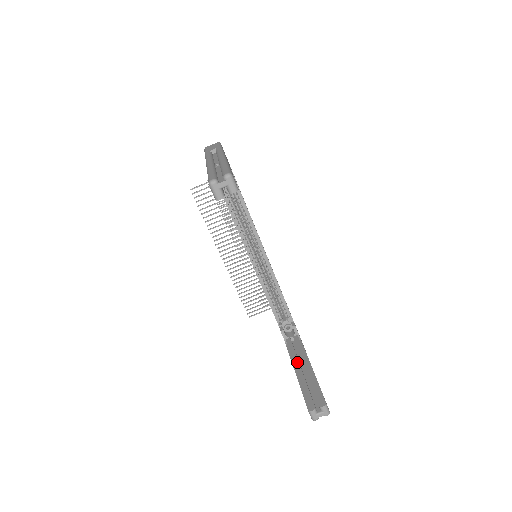
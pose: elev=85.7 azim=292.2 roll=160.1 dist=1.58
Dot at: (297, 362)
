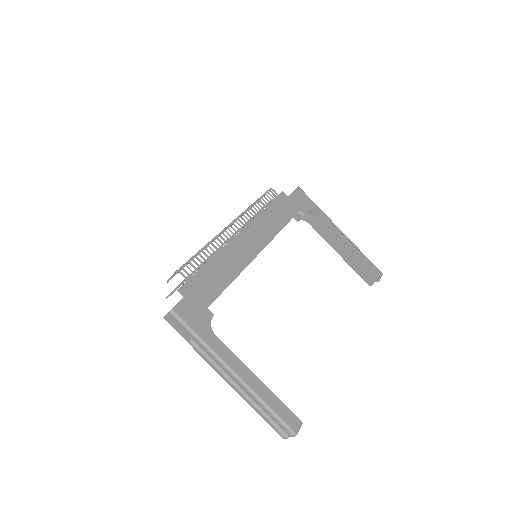
Dot at: (332, 243)
